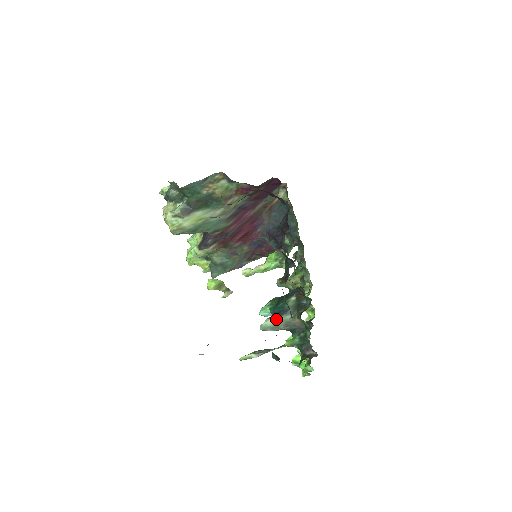
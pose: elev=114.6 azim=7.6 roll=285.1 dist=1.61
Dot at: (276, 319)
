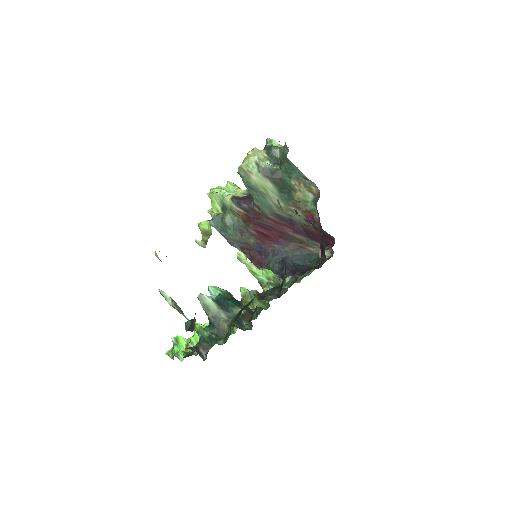
Dot at: (215, 305)
